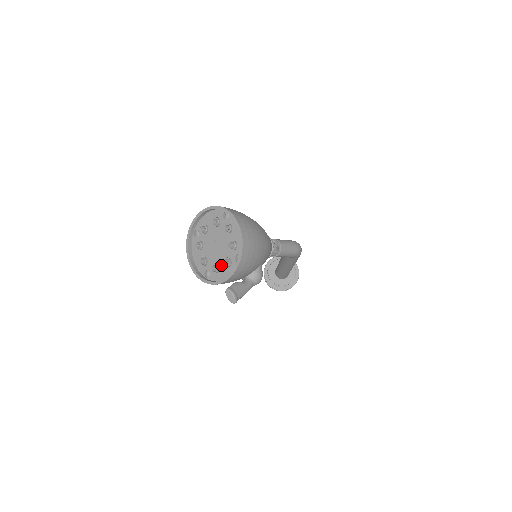
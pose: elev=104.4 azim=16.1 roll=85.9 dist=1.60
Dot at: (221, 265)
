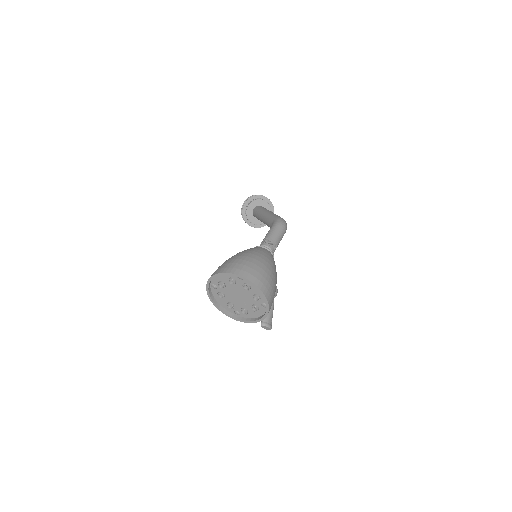
Dot at: (249, 309)
